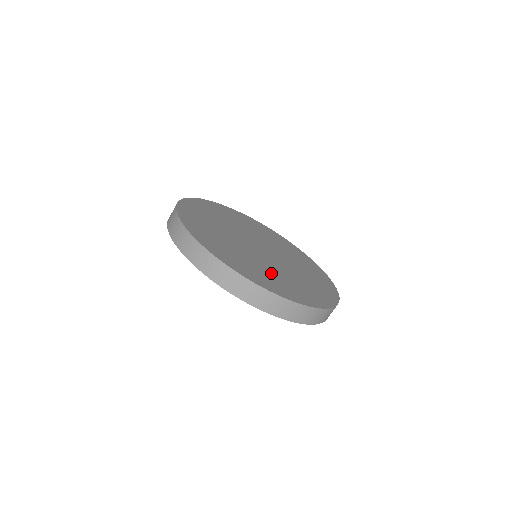
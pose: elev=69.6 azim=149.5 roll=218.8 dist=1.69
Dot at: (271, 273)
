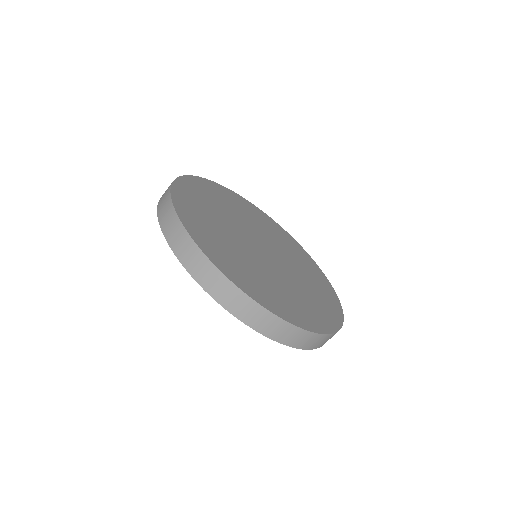
Dot at: (271, 283)
